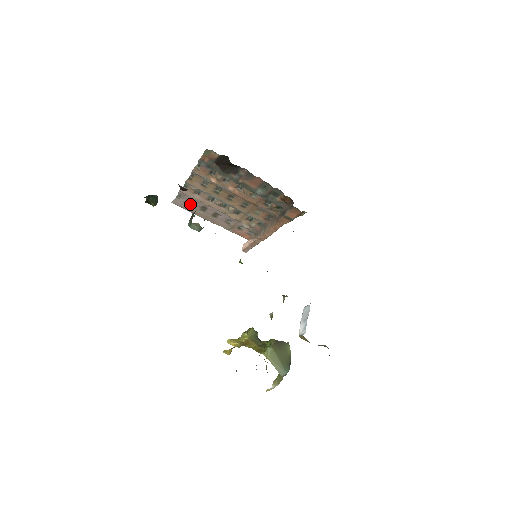
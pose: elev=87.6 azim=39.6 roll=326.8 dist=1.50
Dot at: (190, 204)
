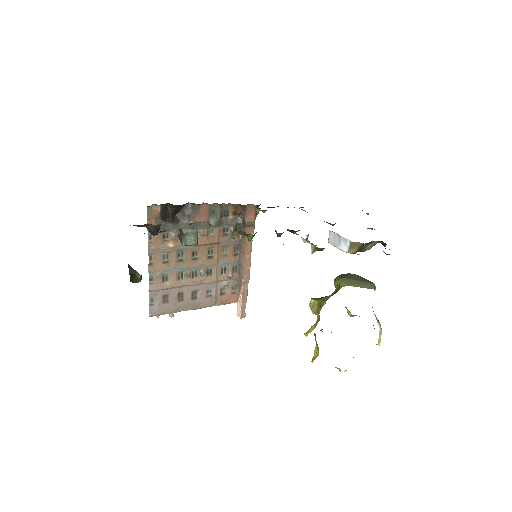
Dot at: (166, 303)
